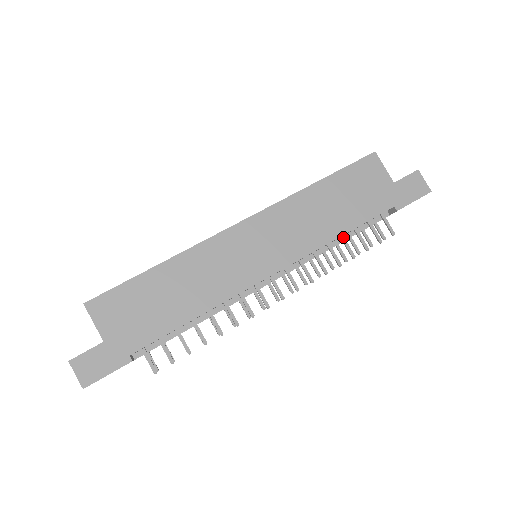
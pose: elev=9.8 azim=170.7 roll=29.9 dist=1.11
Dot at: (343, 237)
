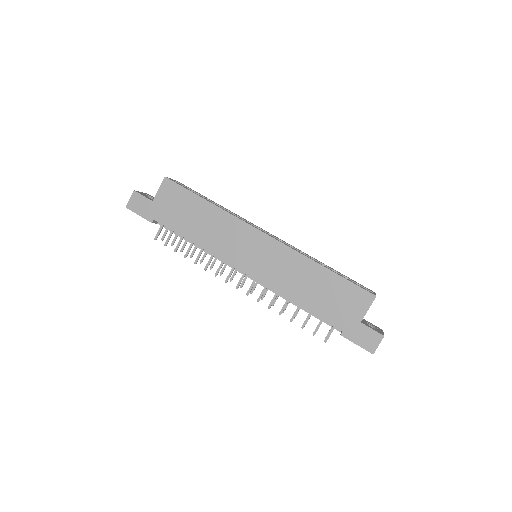
Dot at: occluded
